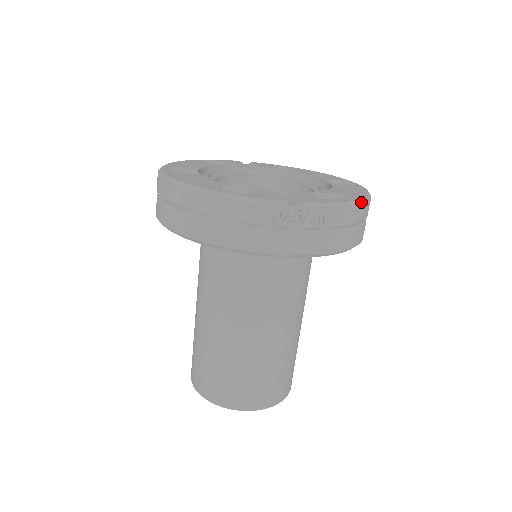
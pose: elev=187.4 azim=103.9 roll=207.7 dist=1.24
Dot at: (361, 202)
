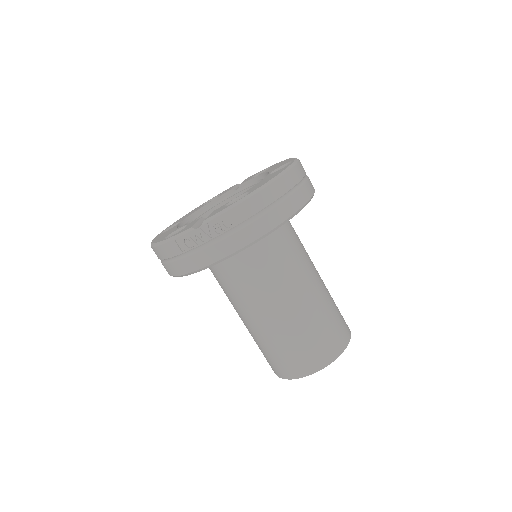
Dot at: (259, 190)
